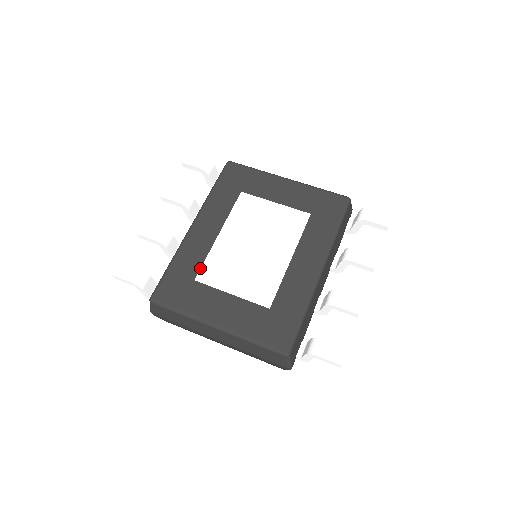
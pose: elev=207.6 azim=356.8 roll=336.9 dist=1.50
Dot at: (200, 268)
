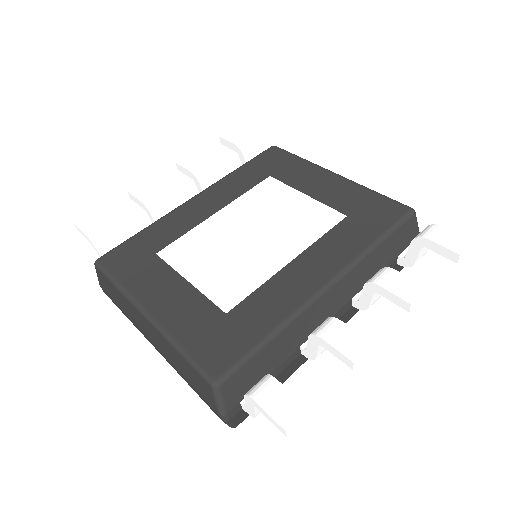
Dot at: (171, 242)
